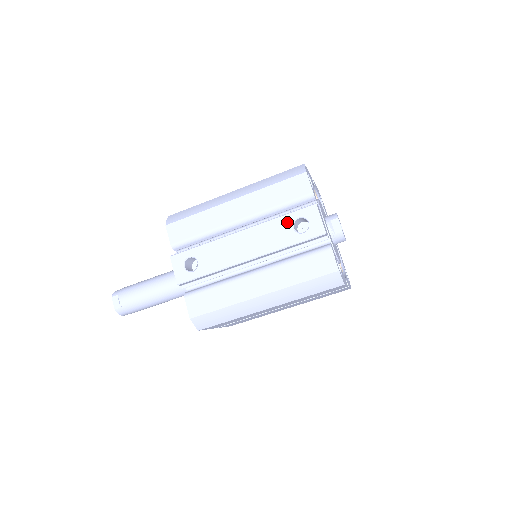
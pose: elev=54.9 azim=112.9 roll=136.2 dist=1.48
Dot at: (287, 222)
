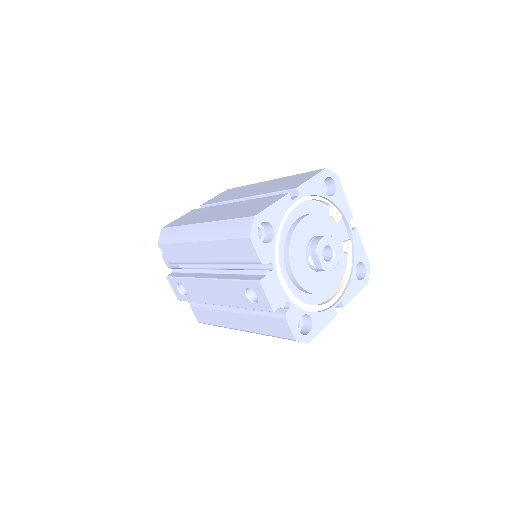
Dot at: (239, 288)
